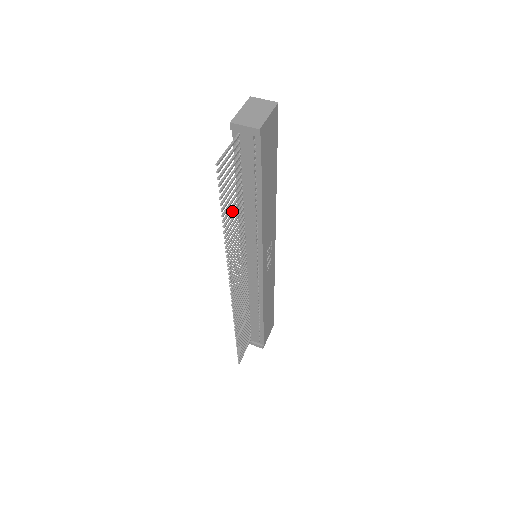
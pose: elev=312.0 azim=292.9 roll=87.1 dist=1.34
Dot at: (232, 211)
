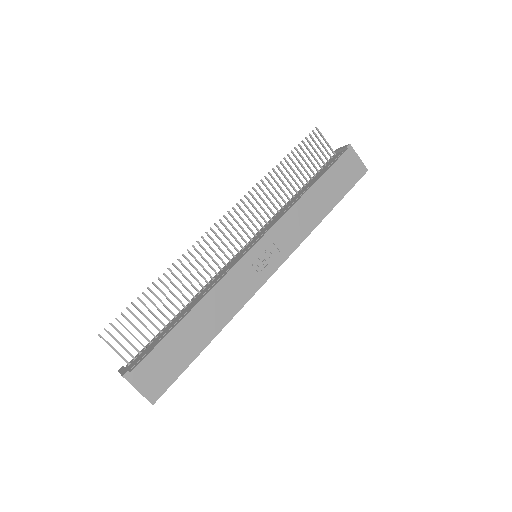
Dot at: (291, 175)
